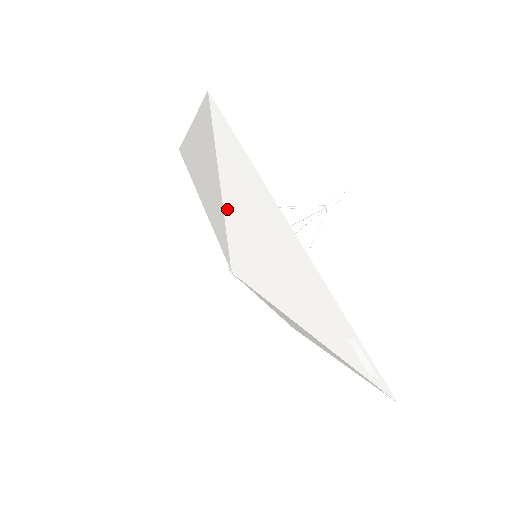
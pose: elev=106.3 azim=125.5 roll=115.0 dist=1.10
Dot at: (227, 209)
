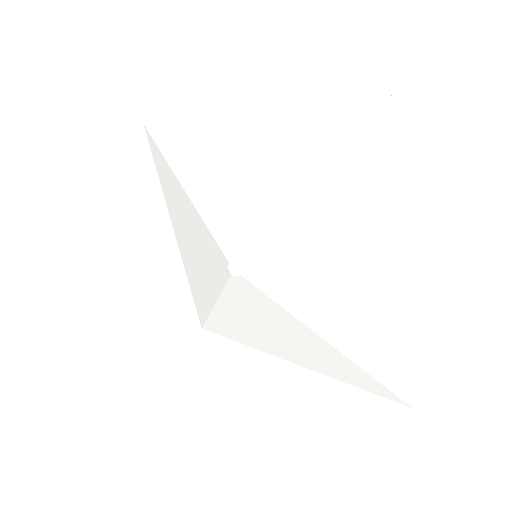
Dot at: (191, 193)
